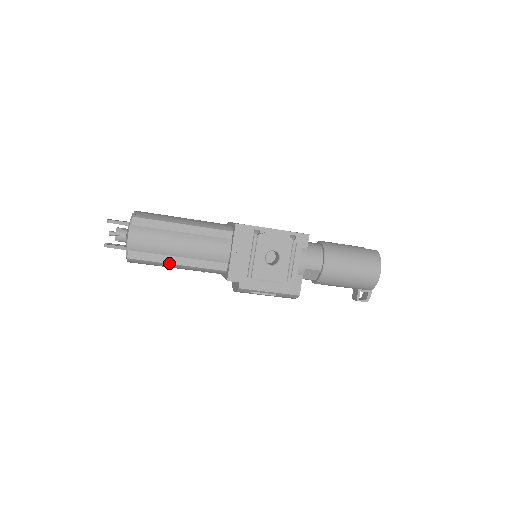
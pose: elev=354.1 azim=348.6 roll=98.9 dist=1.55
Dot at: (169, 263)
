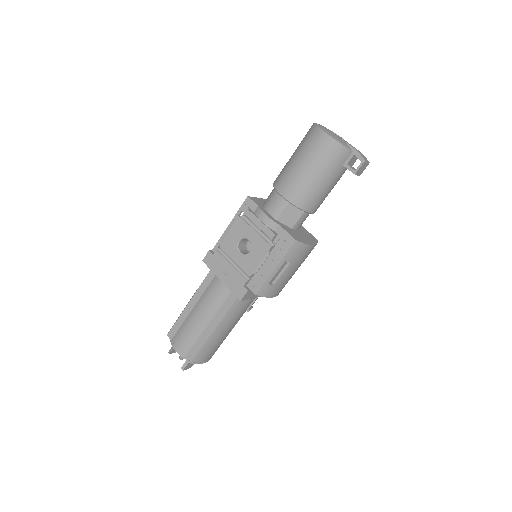
Dot at: (209, 336)
